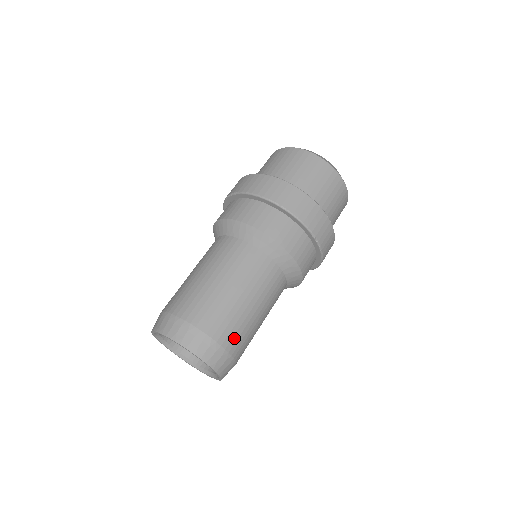
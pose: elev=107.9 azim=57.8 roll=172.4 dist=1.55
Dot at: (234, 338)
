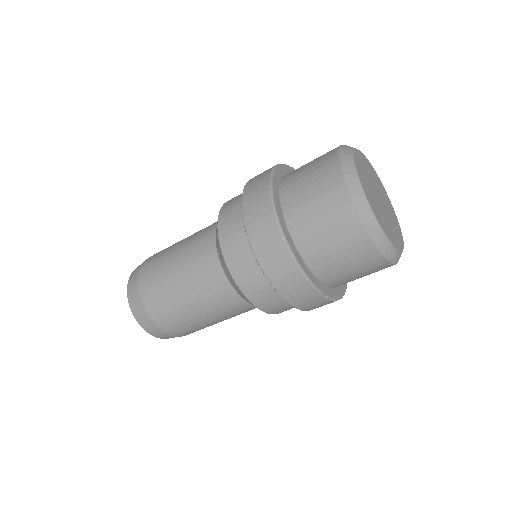
Dot at: (184, 332)
